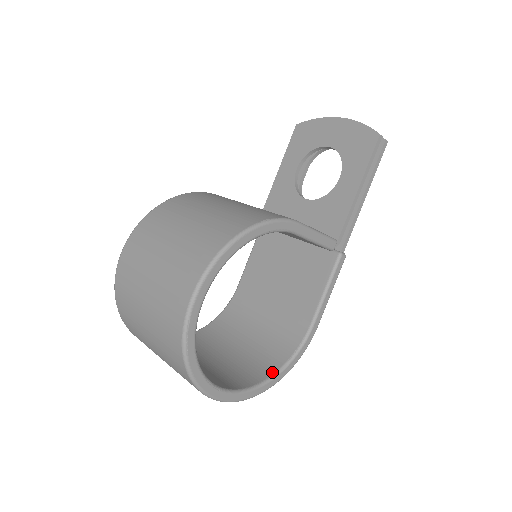
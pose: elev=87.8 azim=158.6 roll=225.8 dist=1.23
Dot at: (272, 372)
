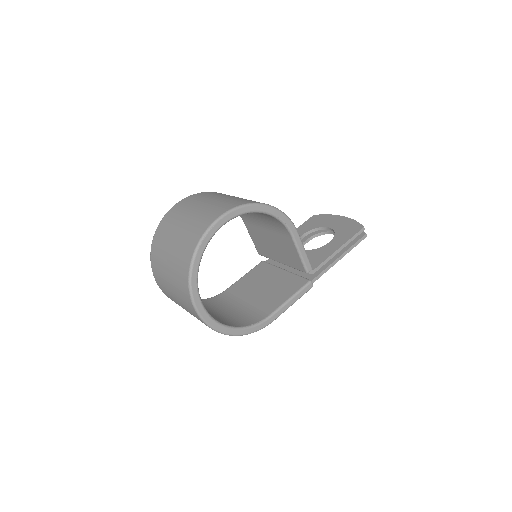
Dot at: (230, 325)
